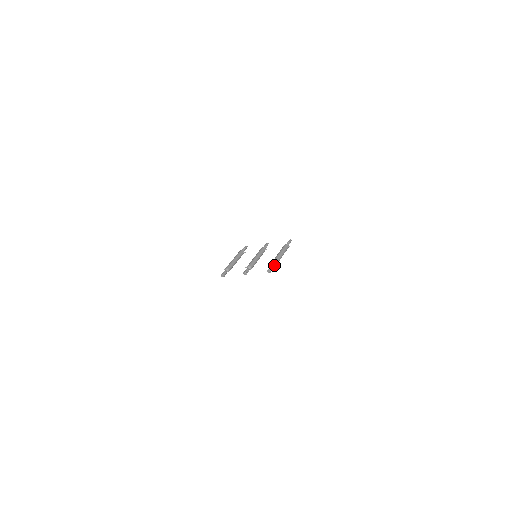
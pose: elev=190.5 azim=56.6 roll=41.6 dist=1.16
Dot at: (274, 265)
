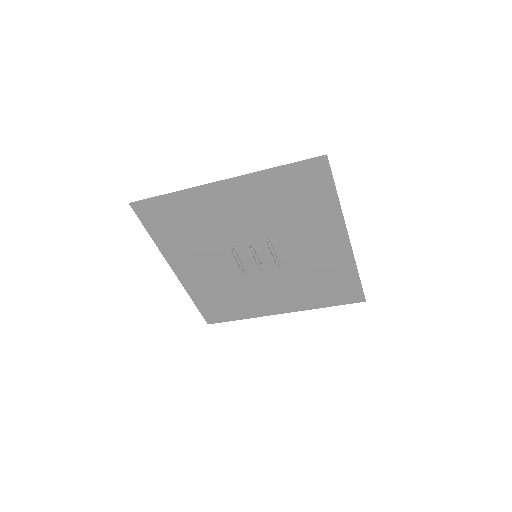
Dot at: (271, 244)
